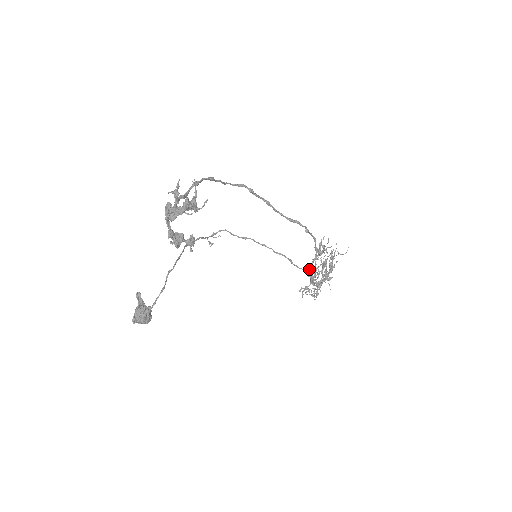
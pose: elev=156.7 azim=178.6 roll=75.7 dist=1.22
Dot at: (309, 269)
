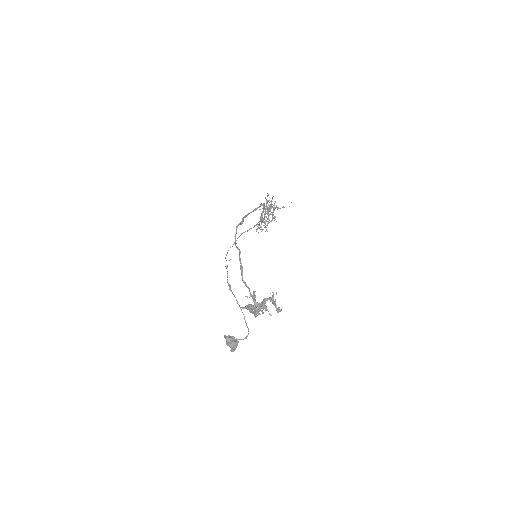
Dot at: occluded
